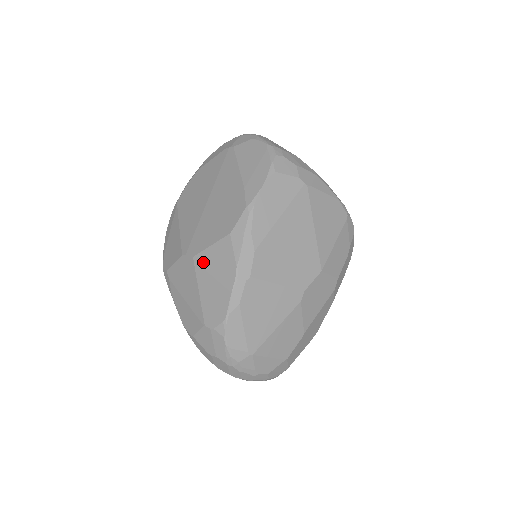
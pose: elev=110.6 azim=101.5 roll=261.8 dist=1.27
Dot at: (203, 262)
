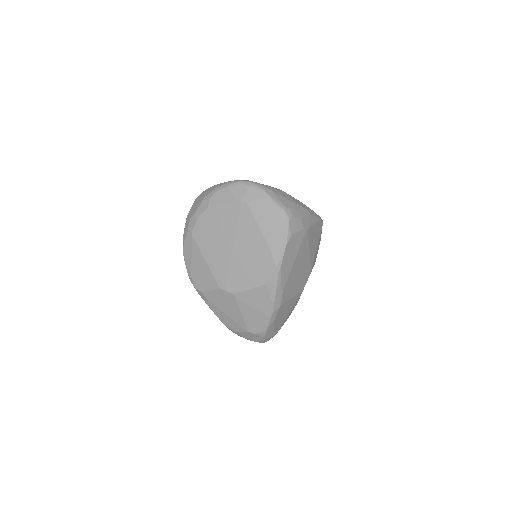
Dot at: (243, 298)
